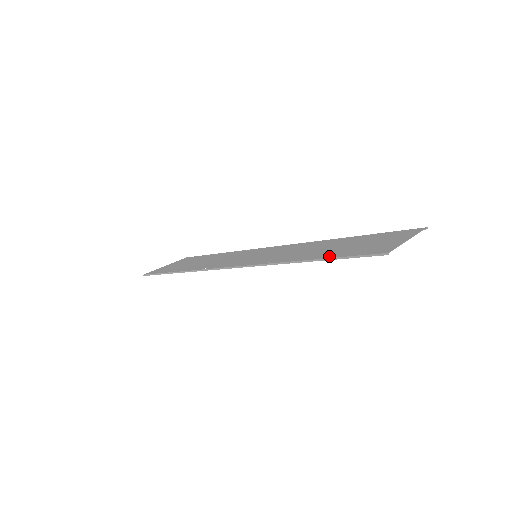
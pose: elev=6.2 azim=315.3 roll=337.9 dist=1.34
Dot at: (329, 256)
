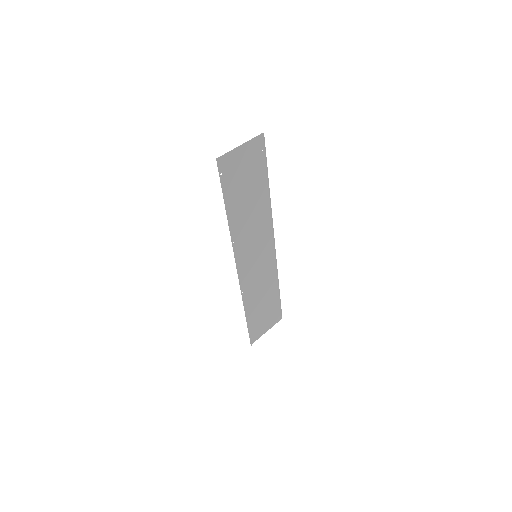
Dot at: (227, 199)
